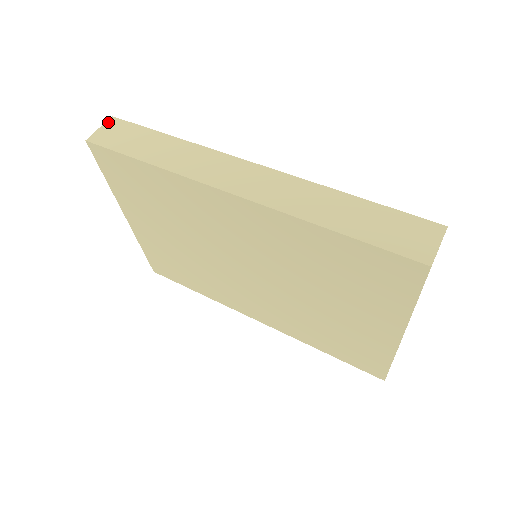
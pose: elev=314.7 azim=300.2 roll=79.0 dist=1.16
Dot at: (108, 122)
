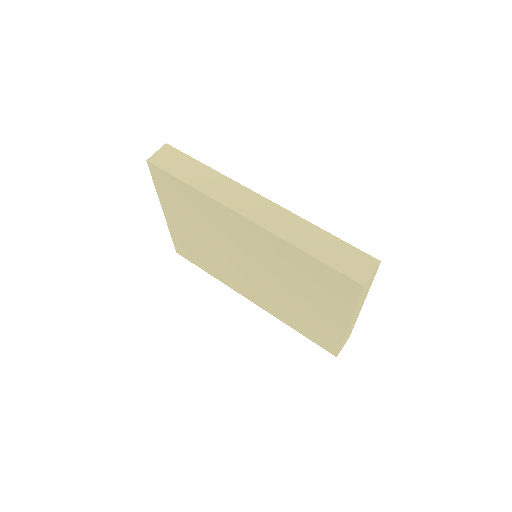
Dot at: (163, 148)
